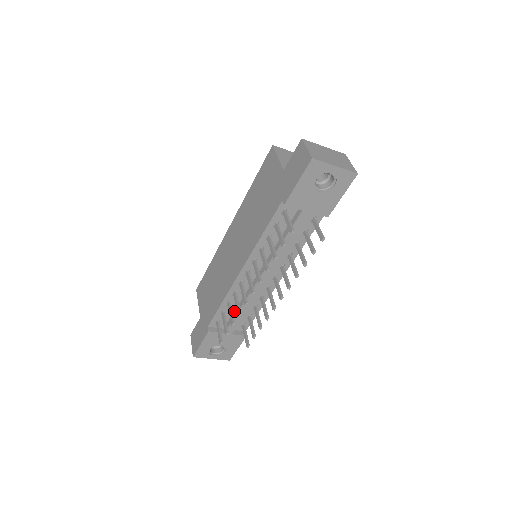
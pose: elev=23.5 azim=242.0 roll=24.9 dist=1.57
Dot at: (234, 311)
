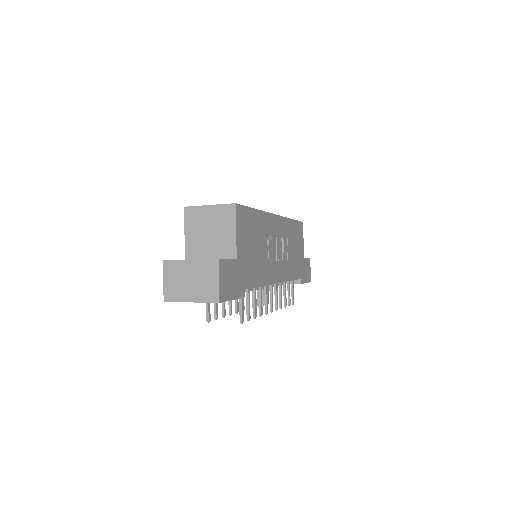
Dot at: occluded
